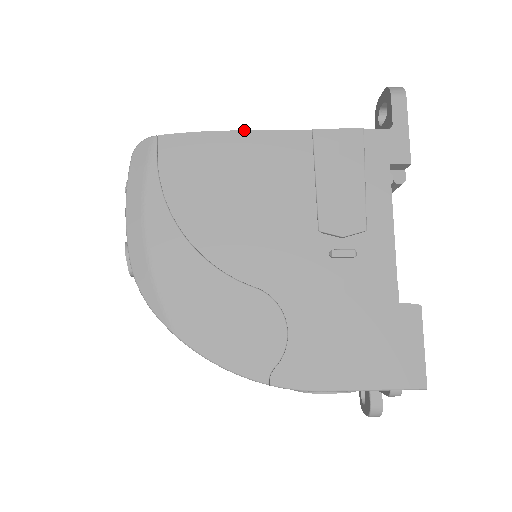
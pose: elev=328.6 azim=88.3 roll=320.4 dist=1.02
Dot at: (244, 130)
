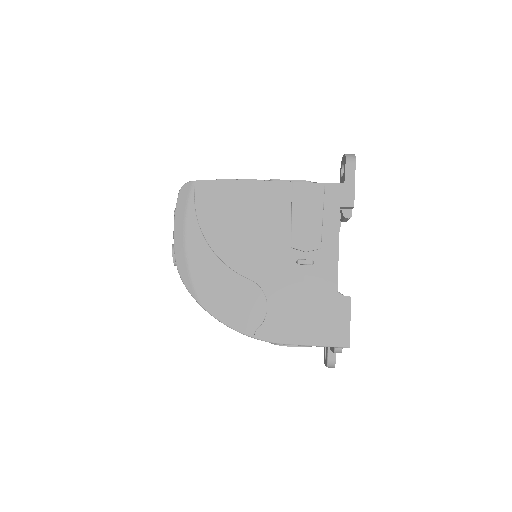
Dot at: (249, 180)
